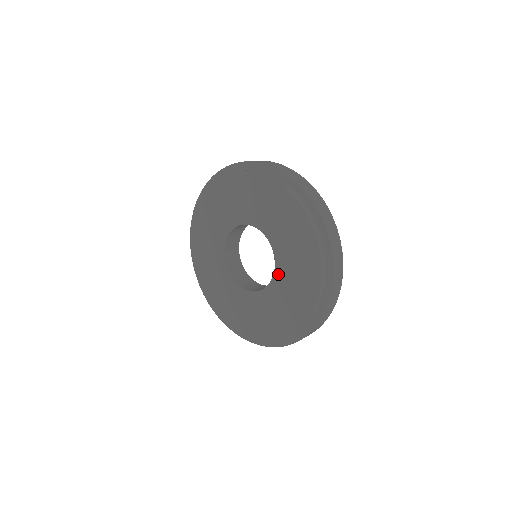
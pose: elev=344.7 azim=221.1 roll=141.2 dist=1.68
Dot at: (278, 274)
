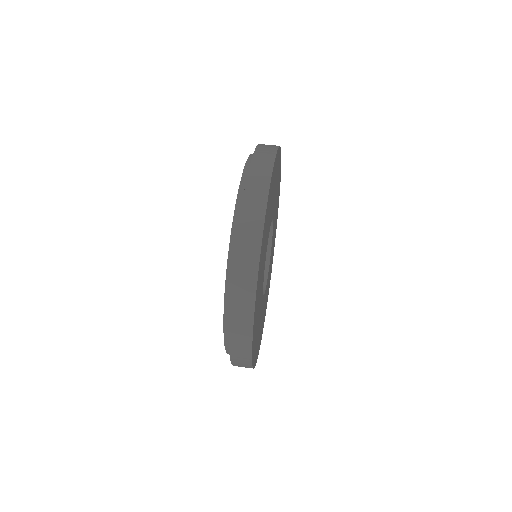
Dot at: occluded
